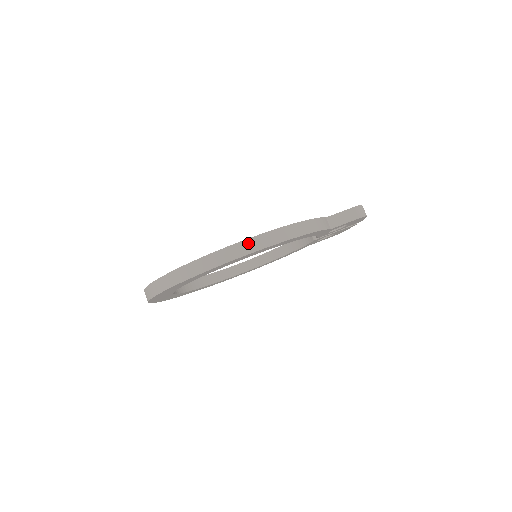
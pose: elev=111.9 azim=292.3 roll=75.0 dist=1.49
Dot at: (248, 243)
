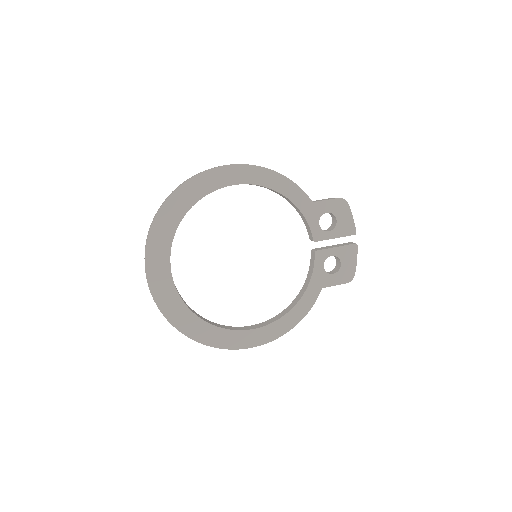
Dot at: occluded
